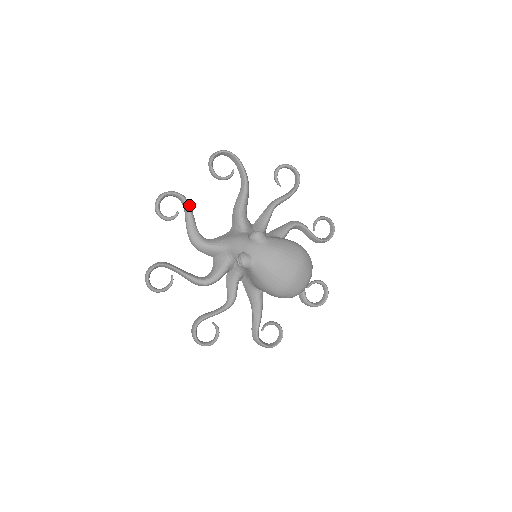
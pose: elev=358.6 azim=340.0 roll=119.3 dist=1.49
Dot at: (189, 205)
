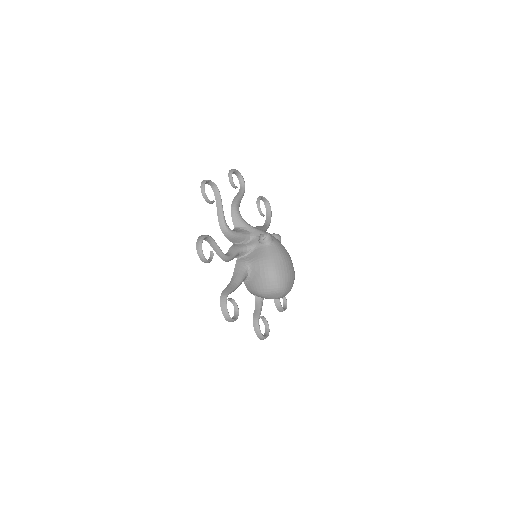
Dot at: (244, 192)
